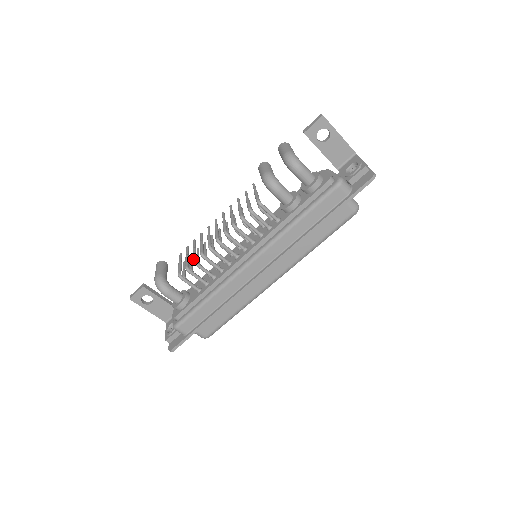
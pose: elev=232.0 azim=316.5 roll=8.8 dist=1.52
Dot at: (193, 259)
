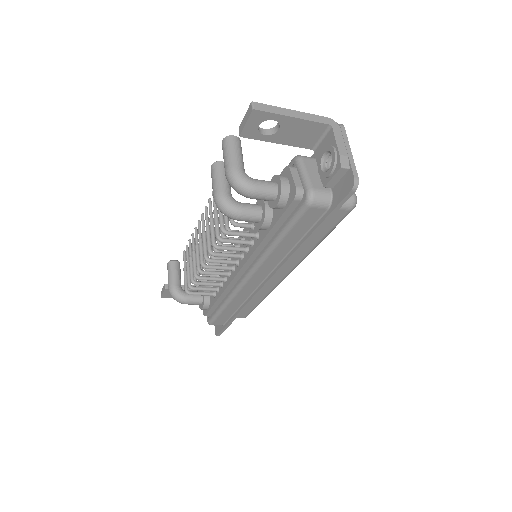
Dot at: (190, 279)
